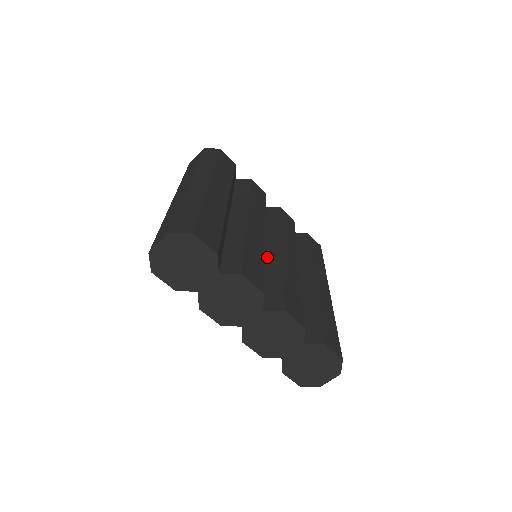
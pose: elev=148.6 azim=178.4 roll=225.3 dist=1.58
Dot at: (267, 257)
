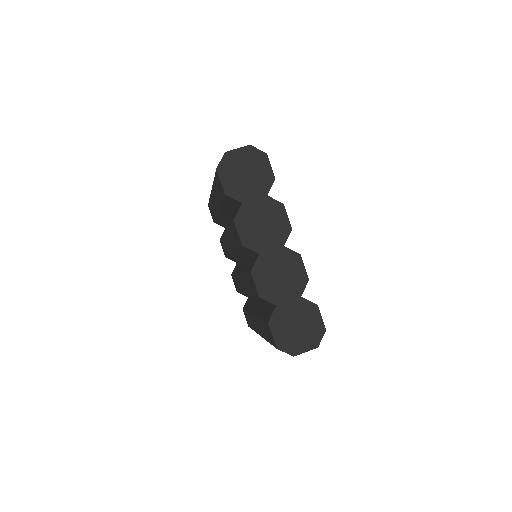
Dot at: occluded
